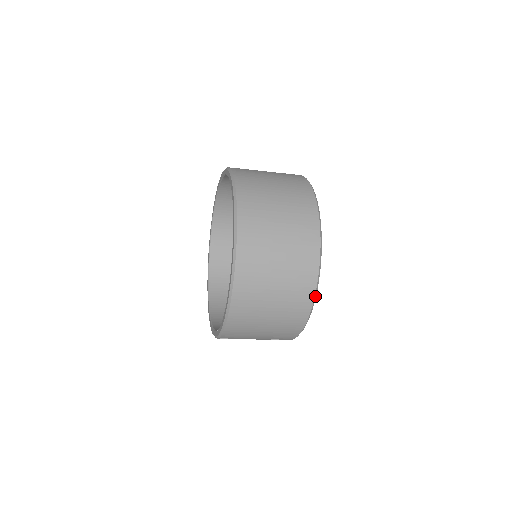
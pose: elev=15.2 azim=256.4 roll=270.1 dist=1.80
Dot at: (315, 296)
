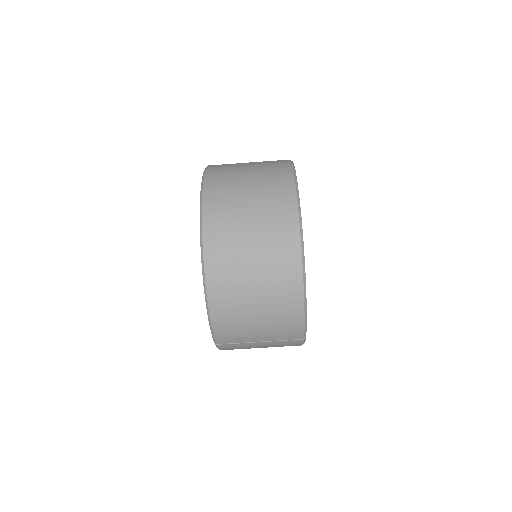
Dot at: (303, 267)
